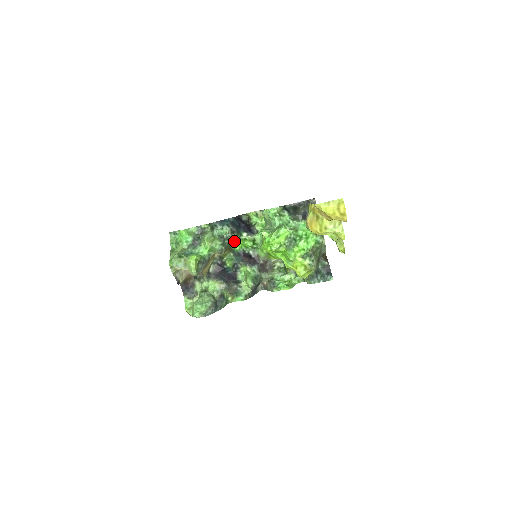
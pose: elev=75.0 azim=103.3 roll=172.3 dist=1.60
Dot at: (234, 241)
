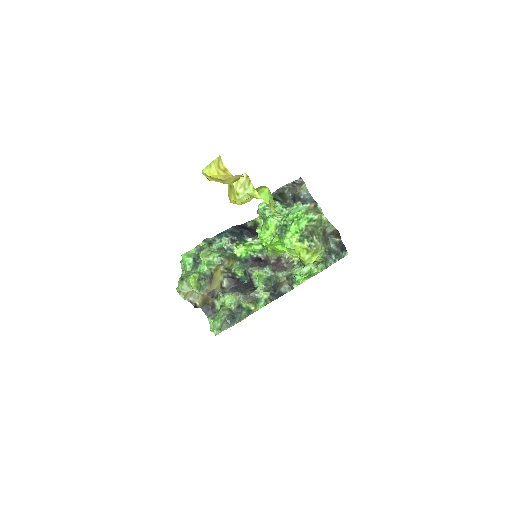
Dot at: (237, 249)
